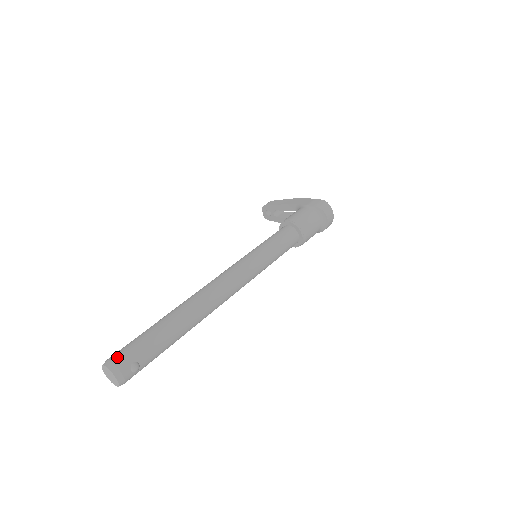
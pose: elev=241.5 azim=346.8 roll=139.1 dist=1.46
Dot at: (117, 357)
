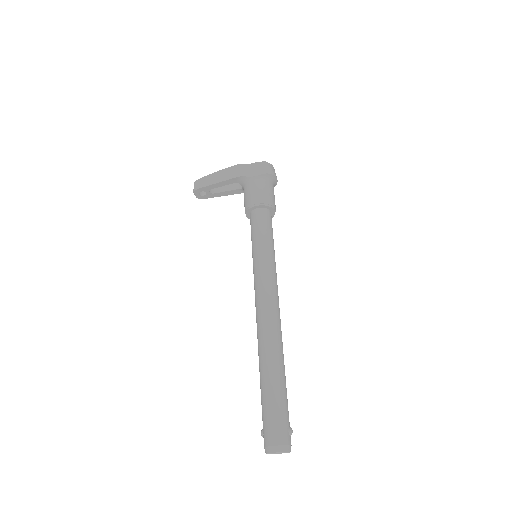
Dot at: (277, 438)
